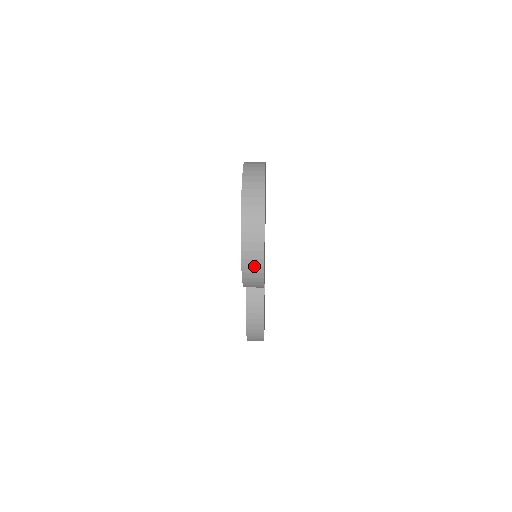
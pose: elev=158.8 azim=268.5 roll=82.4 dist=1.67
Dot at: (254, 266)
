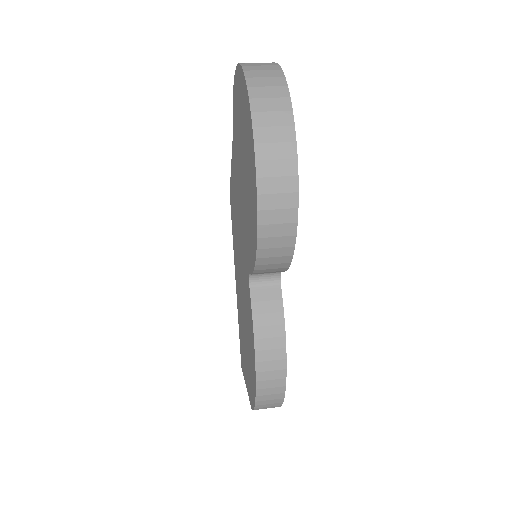
Dot at: (280, 193)
